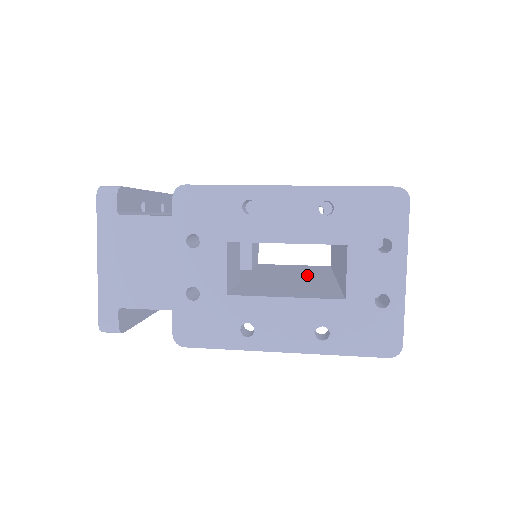
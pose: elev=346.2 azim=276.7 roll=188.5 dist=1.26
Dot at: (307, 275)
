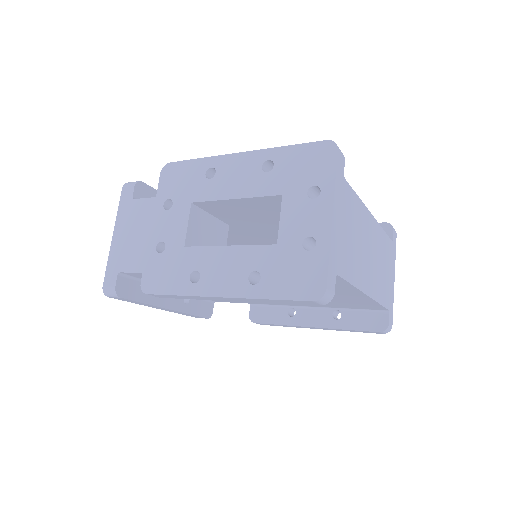
Dot at: occluded
